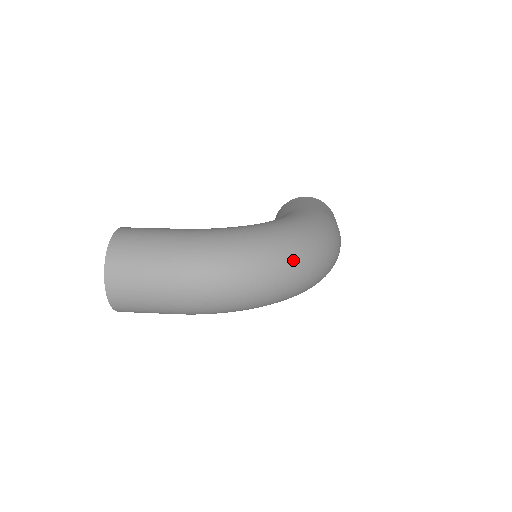
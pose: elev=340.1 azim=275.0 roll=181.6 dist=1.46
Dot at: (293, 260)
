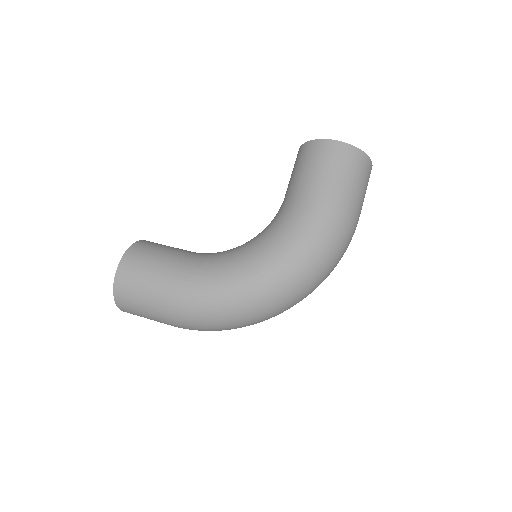
Dot at: (276, 308)
